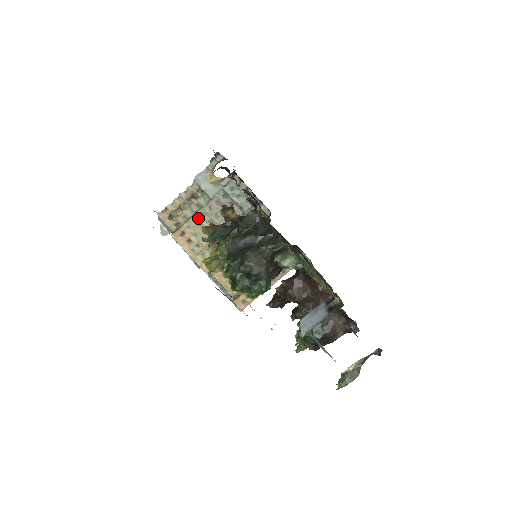
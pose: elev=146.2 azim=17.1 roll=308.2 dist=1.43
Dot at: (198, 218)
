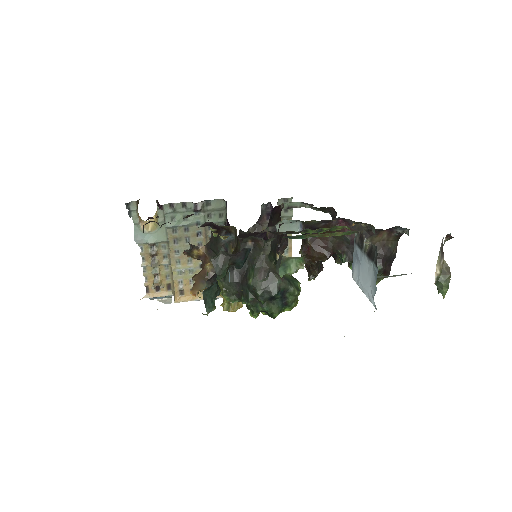
Dot at: (177, 269)
